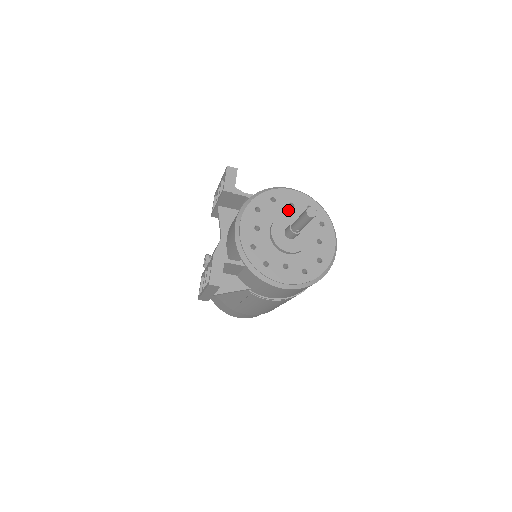
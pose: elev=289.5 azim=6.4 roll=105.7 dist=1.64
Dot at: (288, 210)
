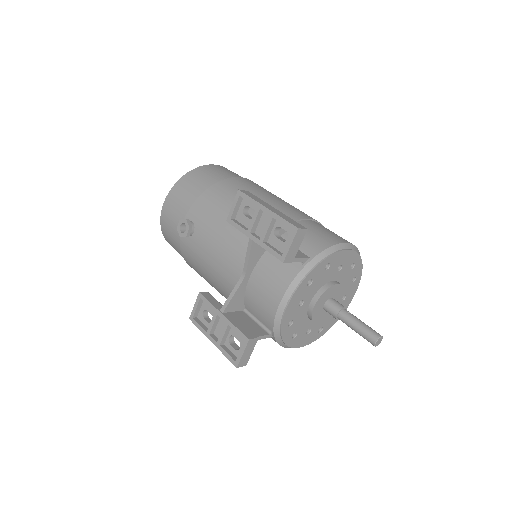
Dot at: (335, 274)
